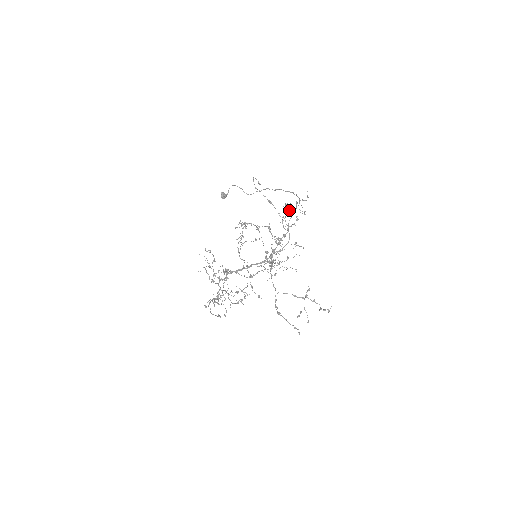
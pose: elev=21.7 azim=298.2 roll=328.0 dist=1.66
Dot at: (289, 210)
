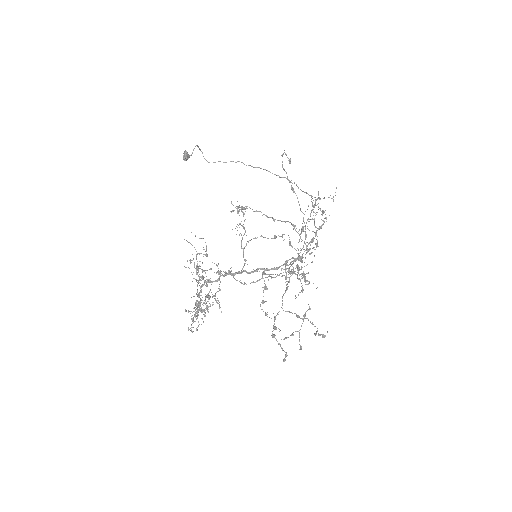
Dot at: (314, 206)
